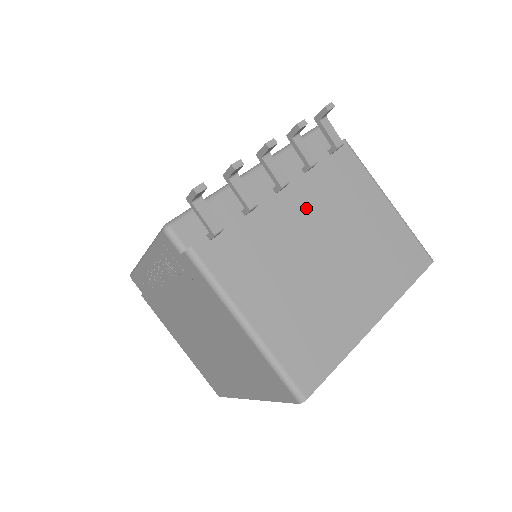
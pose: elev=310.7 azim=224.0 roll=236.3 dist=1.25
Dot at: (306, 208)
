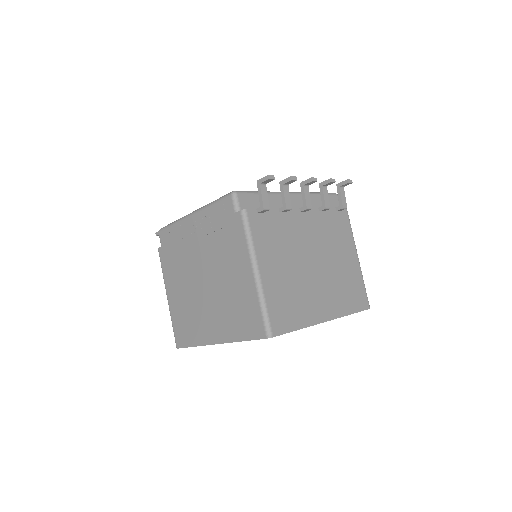
Dot at: (313, 230)
